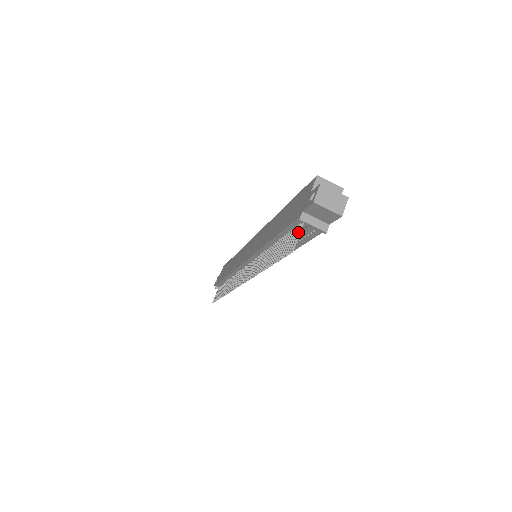
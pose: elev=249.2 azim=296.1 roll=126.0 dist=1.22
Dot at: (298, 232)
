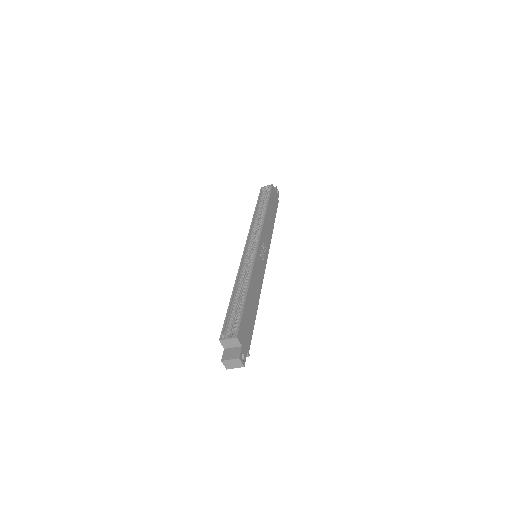
Dot at: occluded
